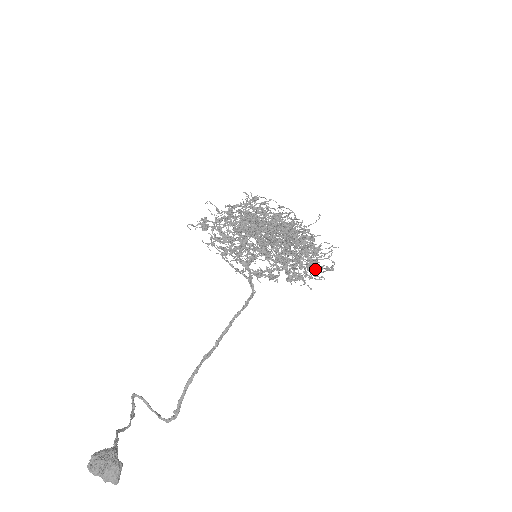
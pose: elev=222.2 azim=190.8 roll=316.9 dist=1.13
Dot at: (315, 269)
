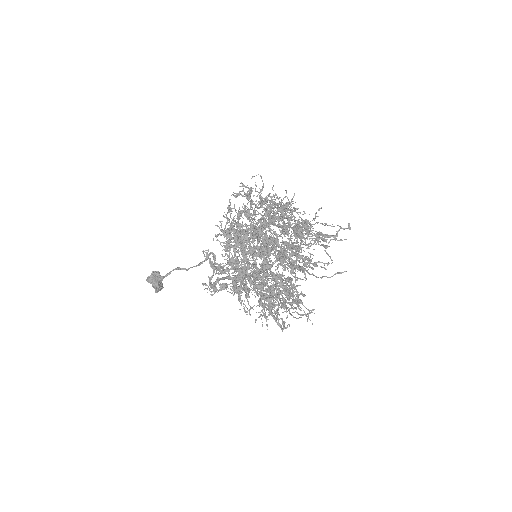
Dot at: (265, 315)
